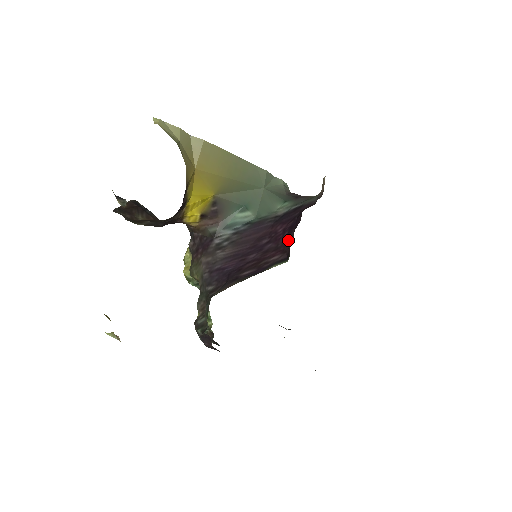
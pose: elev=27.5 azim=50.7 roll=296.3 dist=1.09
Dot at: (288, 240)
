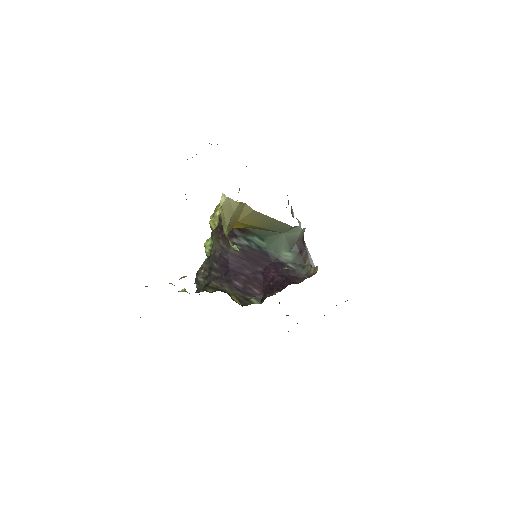
Dot at: (269, 290)
